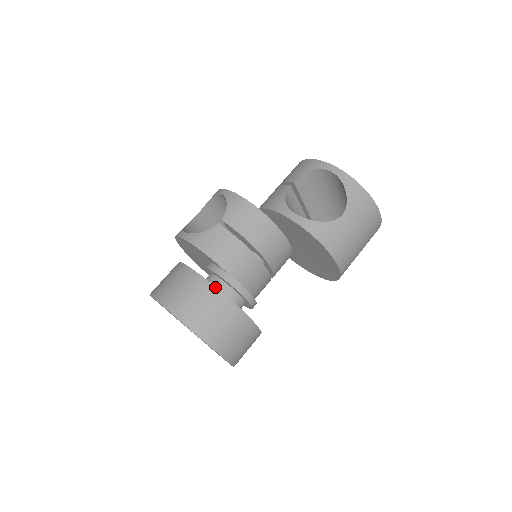
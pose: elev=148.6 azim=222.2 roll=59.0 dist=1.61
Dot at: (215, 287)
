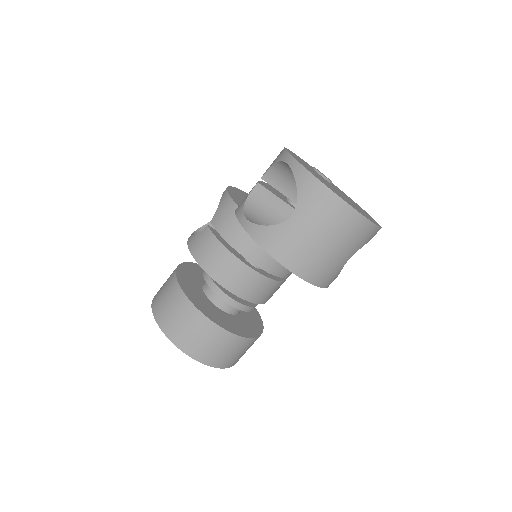
Dot at: (182, 292)
